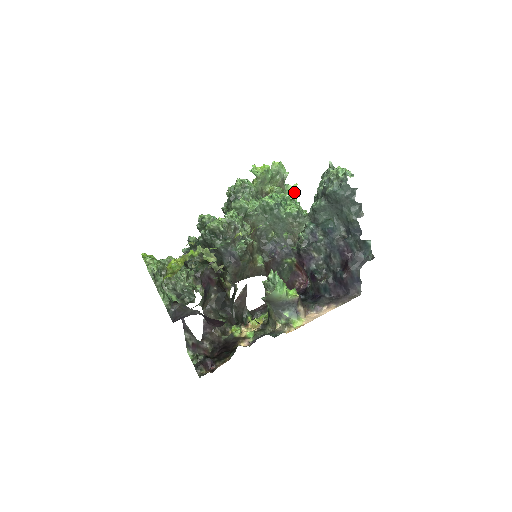
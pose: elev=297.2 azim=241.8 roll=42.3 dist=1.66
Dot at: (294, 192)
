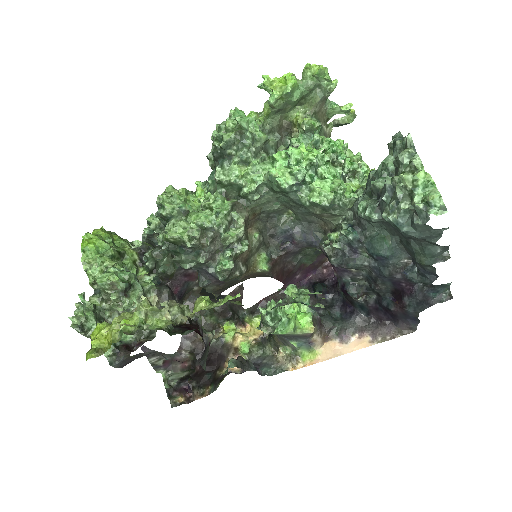
Dot at: (345, 112)
